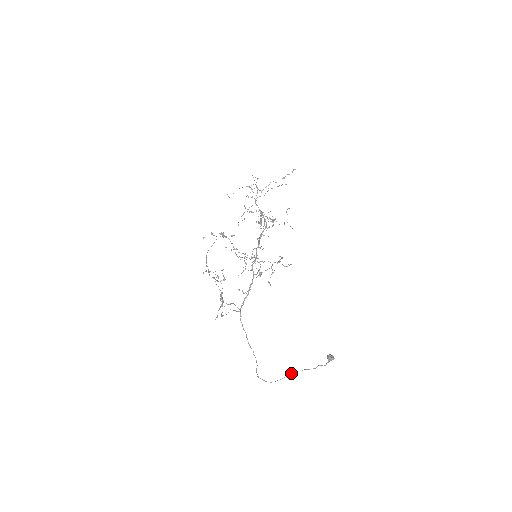
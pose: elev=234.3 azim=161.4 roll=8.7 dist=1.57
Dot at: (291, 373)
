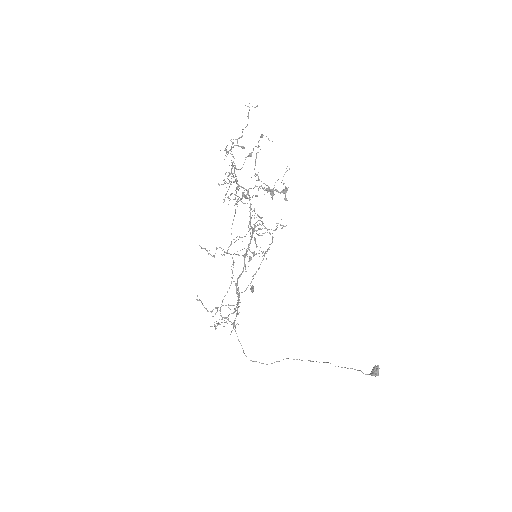
Dot at: occluded
